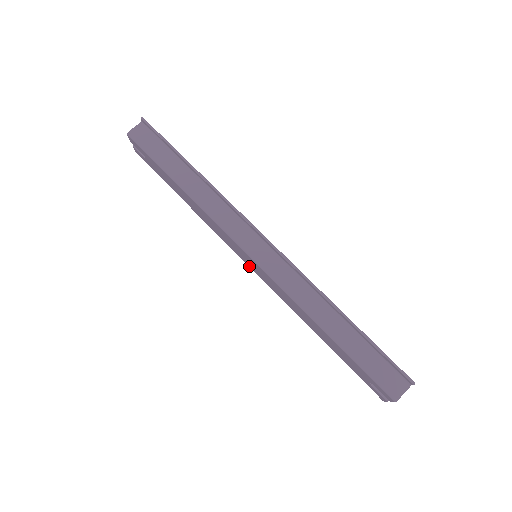
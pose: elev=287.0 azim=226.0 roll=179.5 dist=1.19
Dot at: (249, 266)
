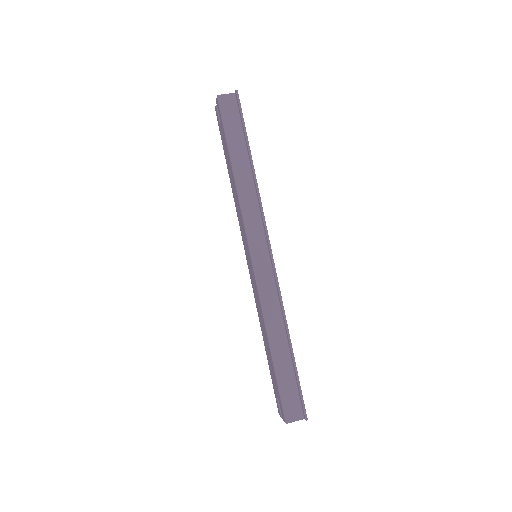
Dot at: (246, 258)
